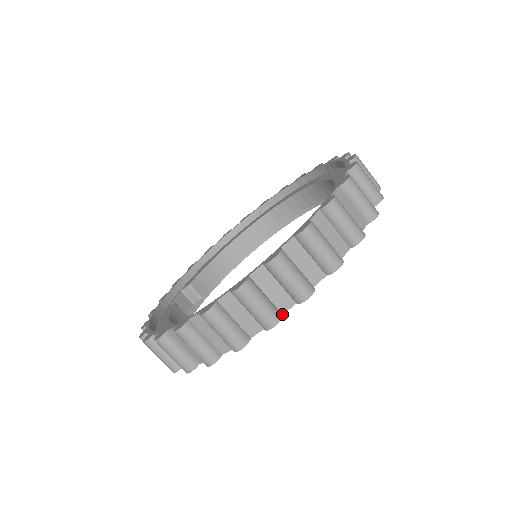
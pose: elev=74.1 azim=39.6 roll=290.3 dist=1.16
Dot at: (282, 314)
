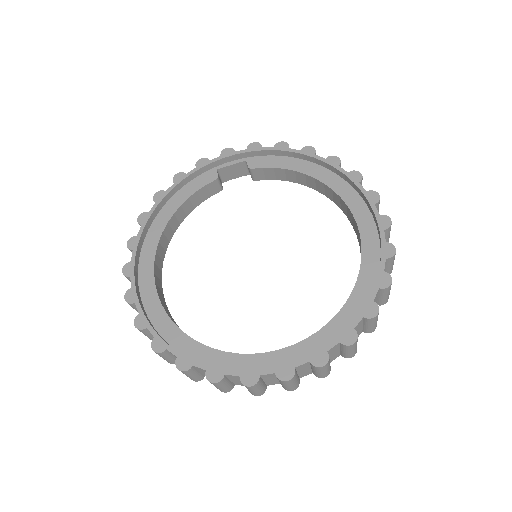
Dot at: occluded
